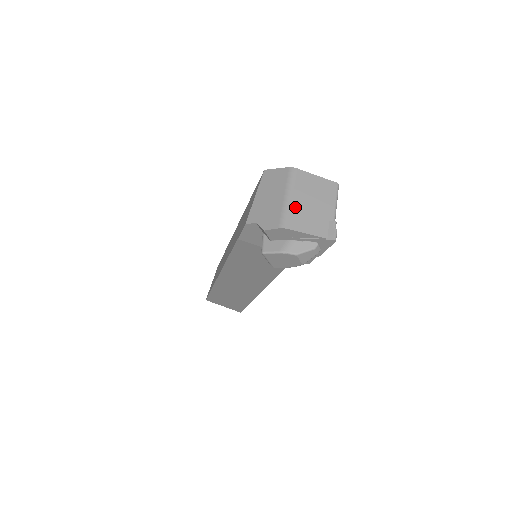
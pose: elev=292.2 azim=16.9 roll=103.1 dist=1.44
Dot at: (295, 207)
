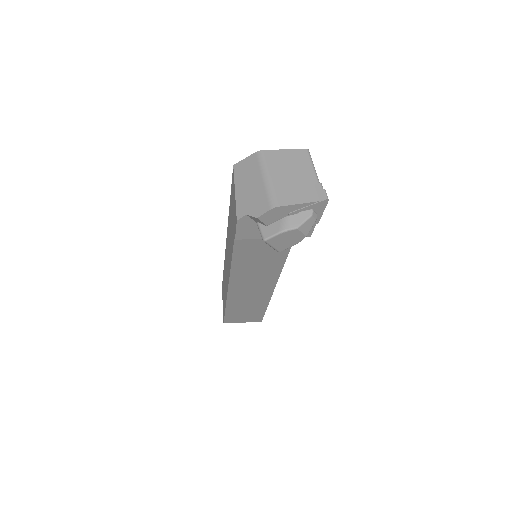
Dot at: (277, 185)
